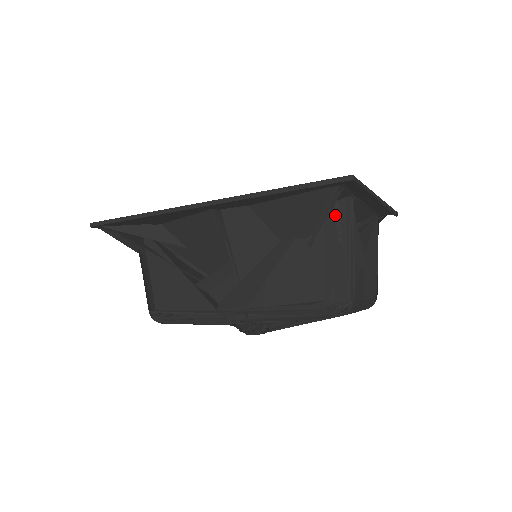
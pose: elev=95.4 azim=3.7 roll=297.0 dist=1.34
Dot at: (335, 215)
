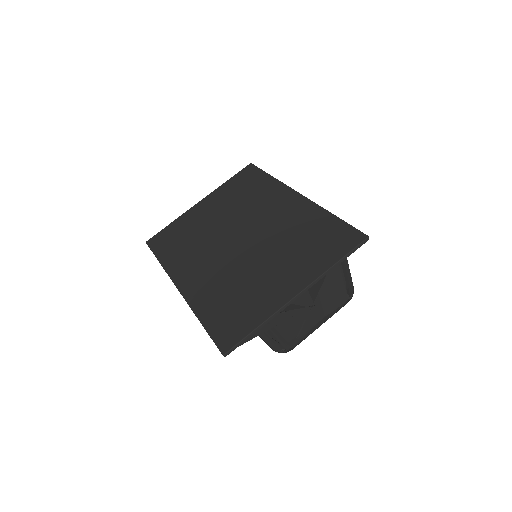
Dot at: occluded
